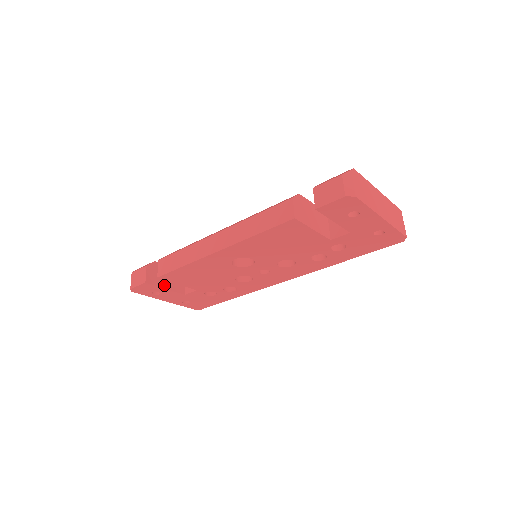
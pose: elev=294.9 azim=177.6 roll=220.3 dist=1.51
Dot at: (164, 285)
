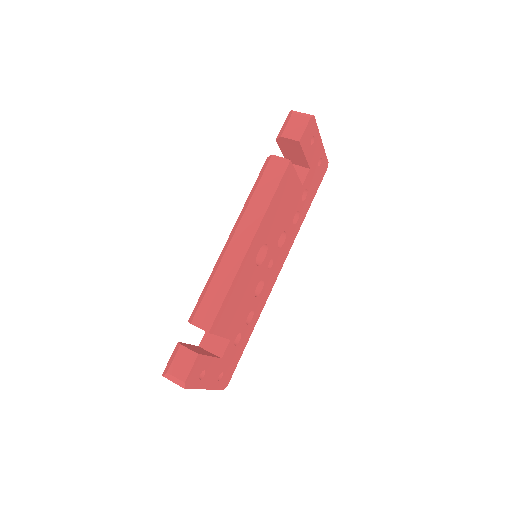
Dot at: (206, 354)
